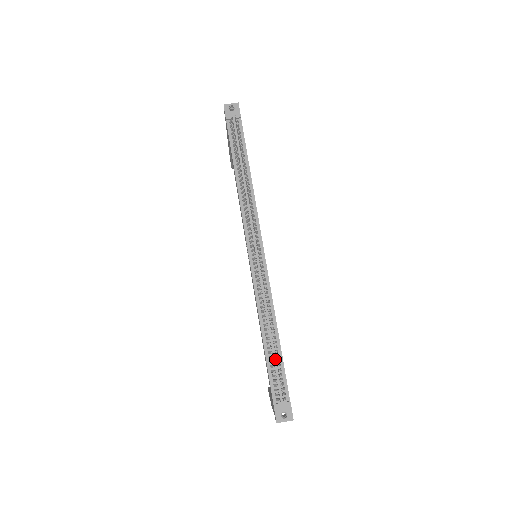
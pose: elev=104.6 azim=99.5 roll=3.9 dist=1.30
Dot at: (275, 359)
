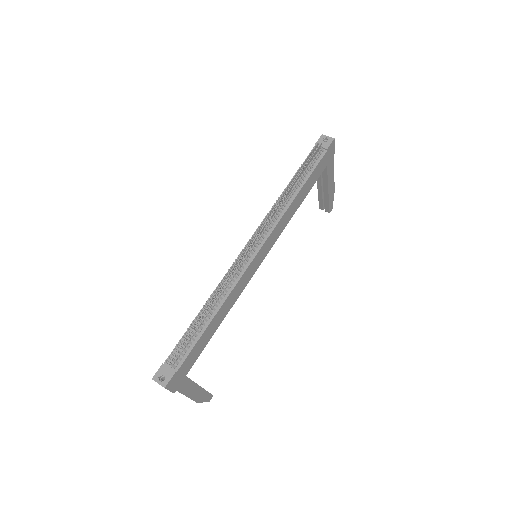
Dot at: (194, 332)
